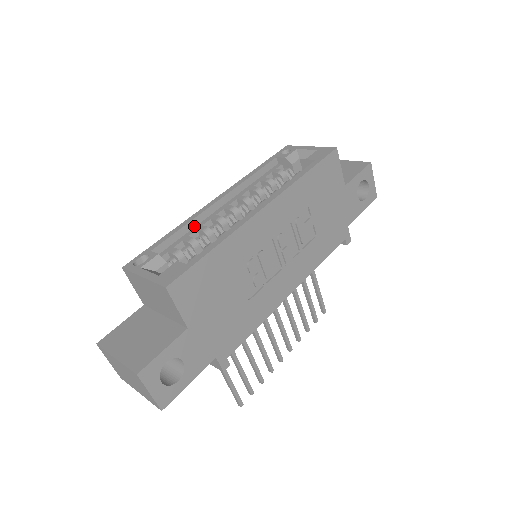
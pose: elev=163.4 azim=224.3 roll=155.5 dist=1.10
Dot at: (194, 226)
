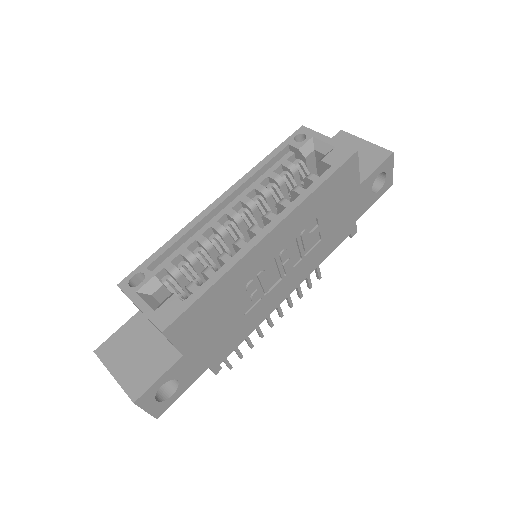
Dot at: (193, 234)
